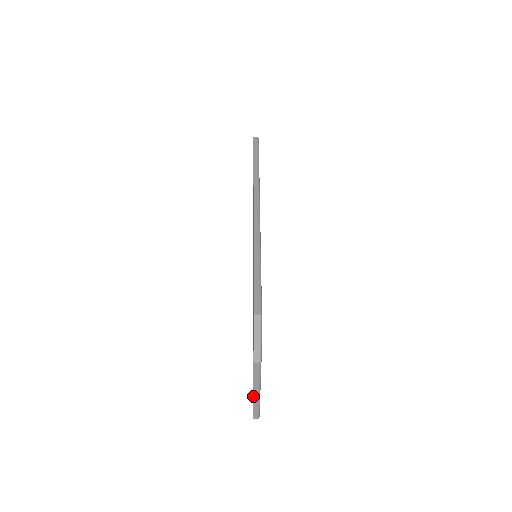
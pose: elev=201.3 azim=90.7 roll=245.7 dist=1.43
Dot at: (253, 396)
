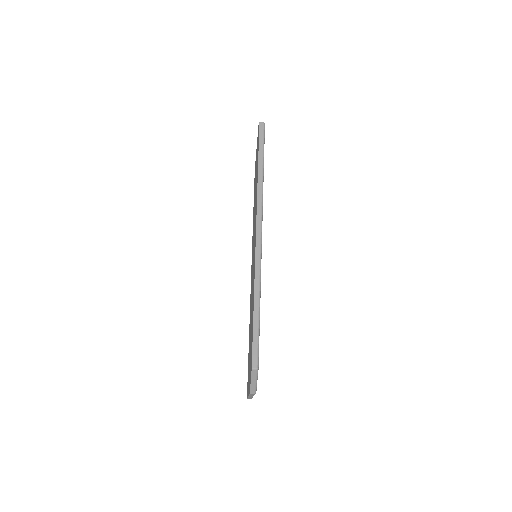
Dot at: (248, 396)
